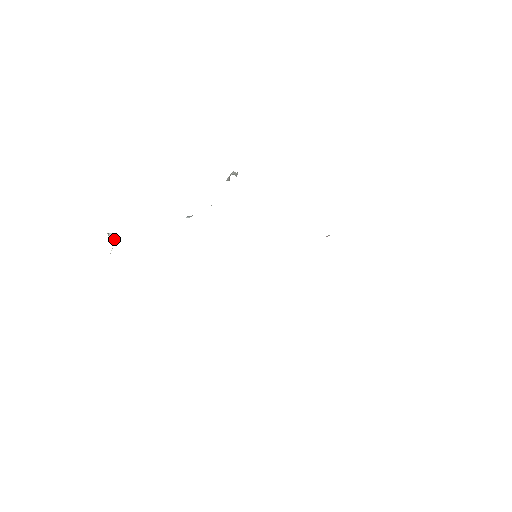
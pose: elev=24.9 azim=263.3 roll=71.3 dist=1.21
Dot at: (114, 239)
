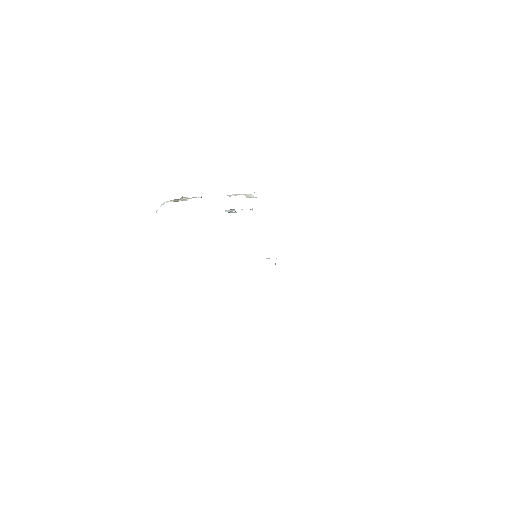
Dot at: occluded
